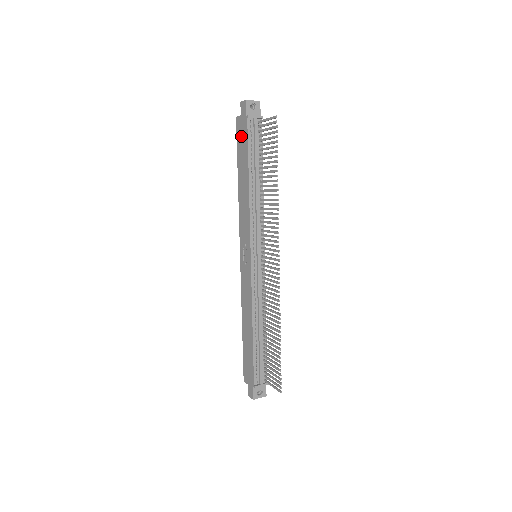
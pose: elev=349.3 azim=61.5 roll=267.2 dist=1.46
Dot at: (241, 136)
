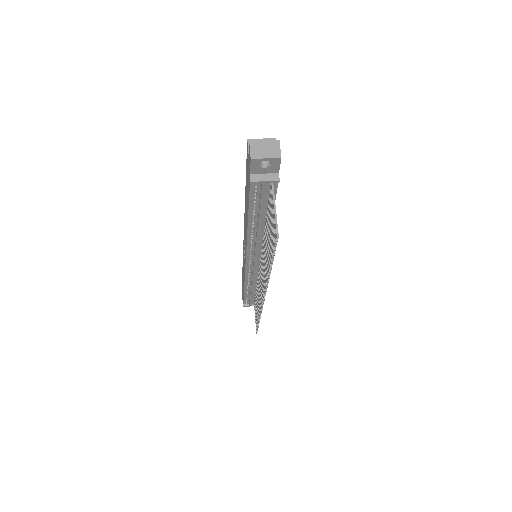
Dot at: (247, 174)
